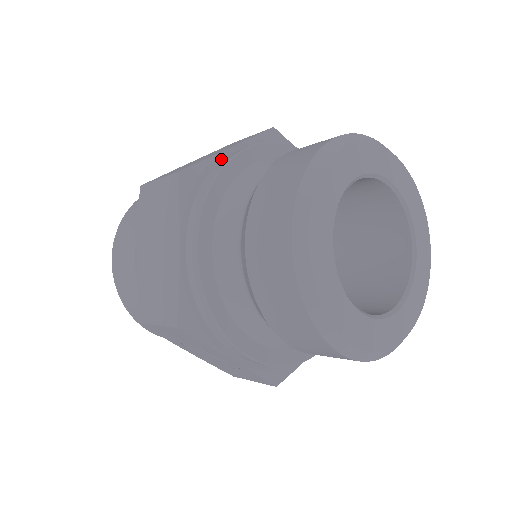
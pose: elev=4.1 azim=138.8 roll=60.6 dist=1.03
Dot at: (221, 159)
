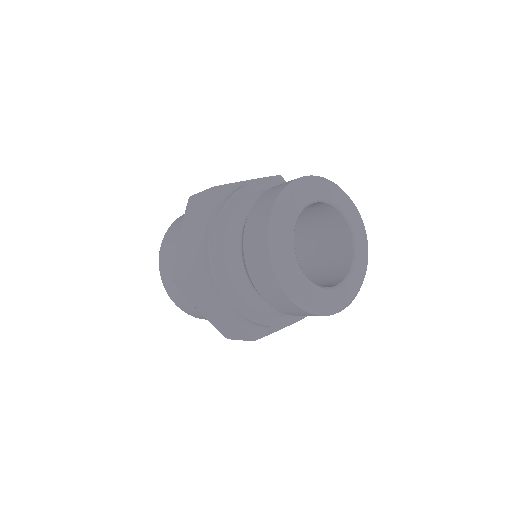
Dot at: (207, 245)
